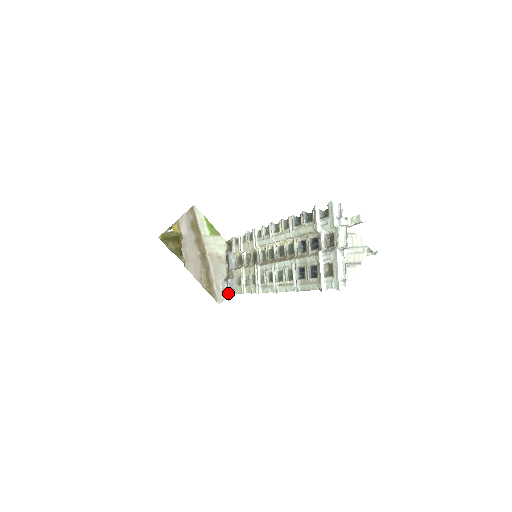
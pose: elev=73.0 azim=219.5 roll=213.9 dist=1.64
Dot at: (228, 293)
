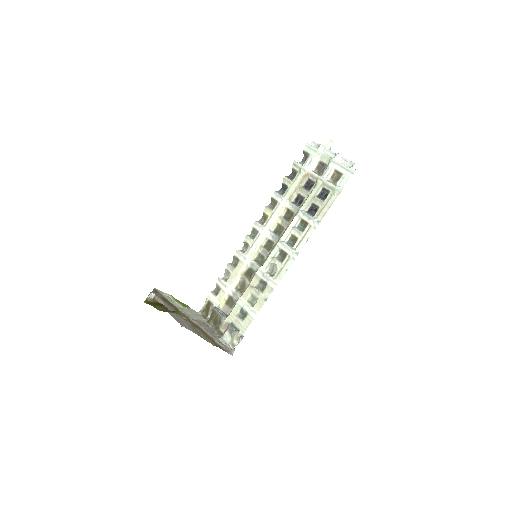
Dot at: (232, 348)
